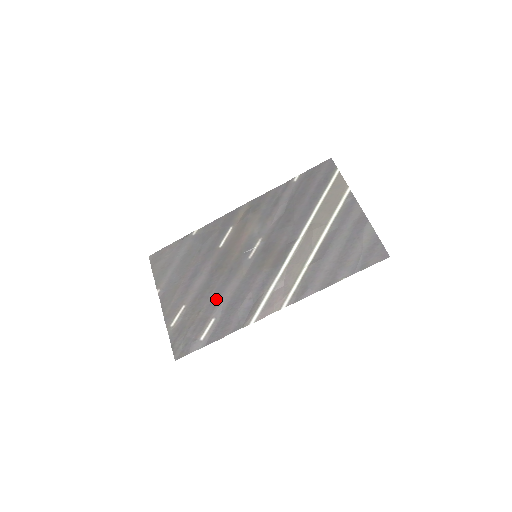
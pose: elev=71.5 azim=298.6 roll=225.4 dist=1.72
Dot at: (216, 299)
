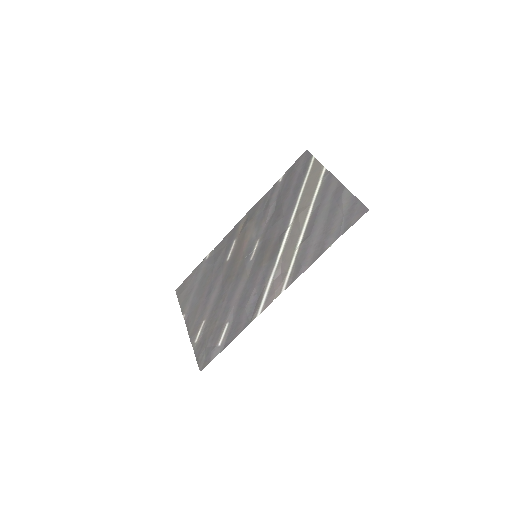
Dot at: (228, 305)
